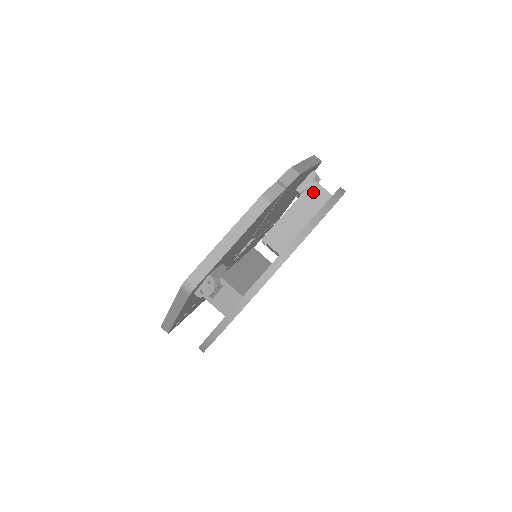
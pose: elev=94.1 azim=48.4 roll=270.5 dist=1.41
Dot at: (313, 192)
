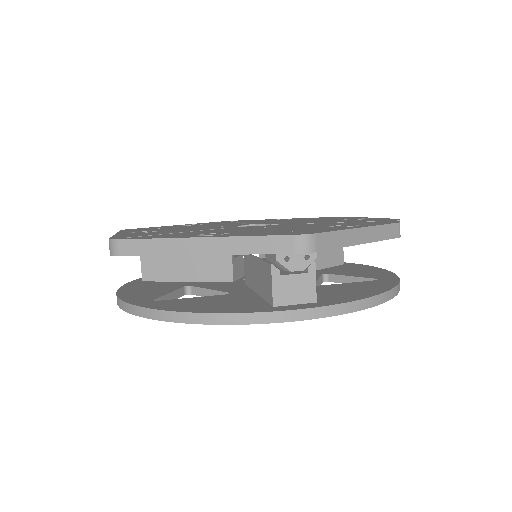
Dot at: occluded
